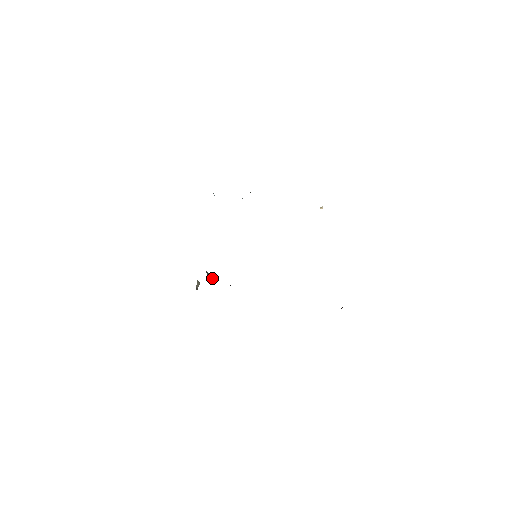
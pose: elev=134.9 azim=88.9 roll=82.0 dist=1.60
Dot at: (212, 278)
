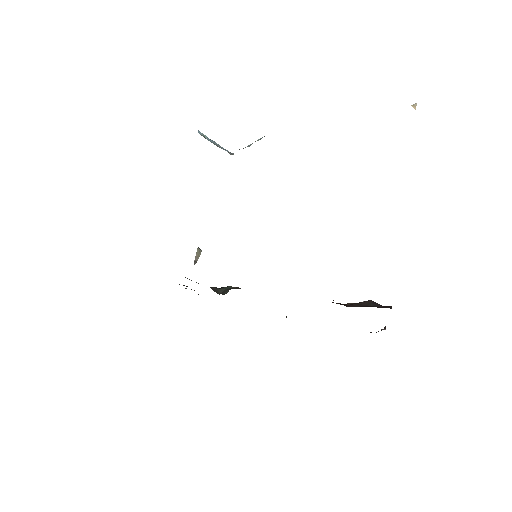
Dot at: occluded
